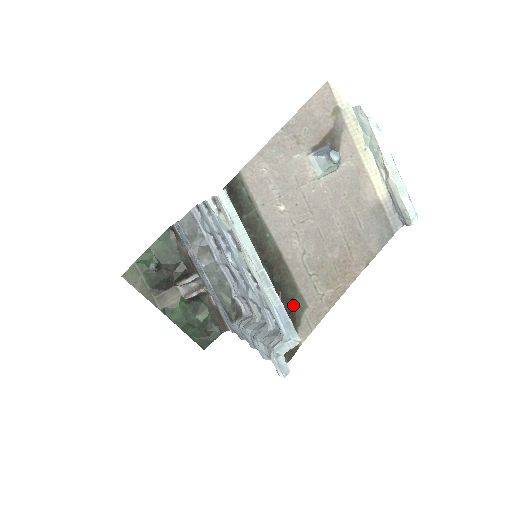
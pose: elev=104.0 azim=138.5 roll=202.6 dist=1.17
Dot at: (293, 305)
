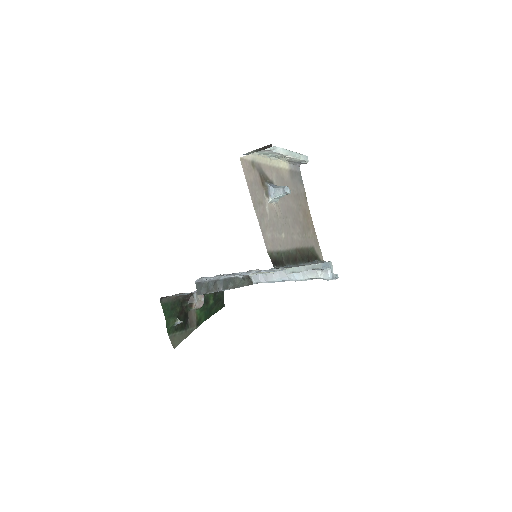
Dot at: (313, 255)
